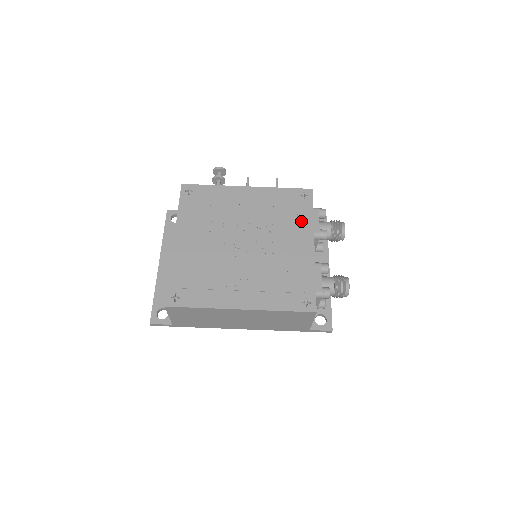
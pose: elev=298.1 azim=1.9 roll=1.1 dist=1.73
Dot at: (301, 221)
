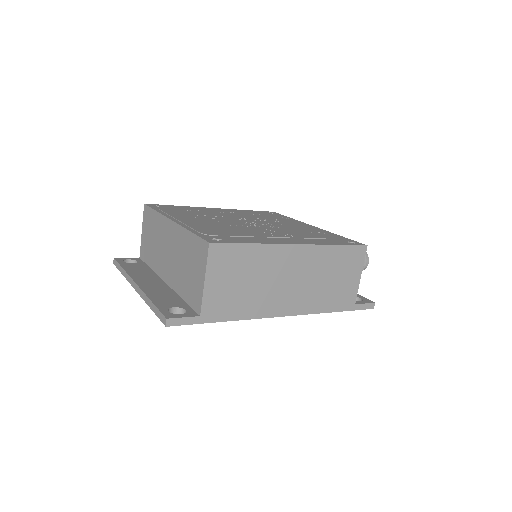
Dot at: (286, 219)
